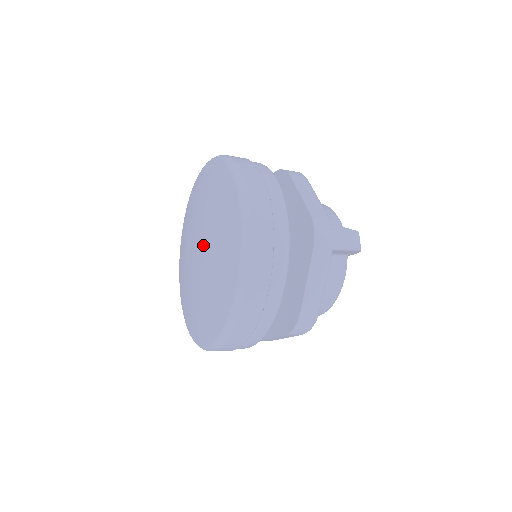
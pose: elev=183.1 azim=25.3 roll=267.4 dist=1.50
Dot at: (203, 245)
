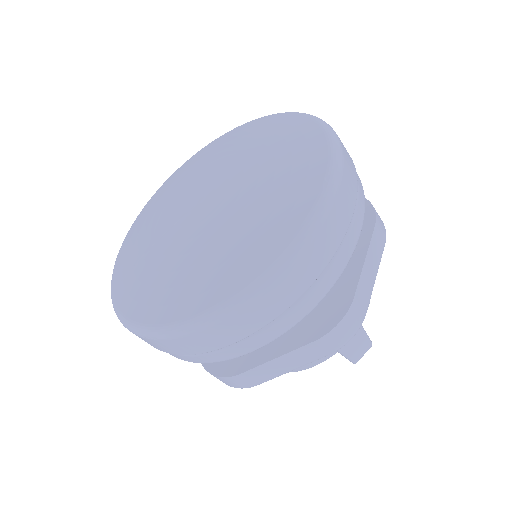
Dot at: (215, 208)
